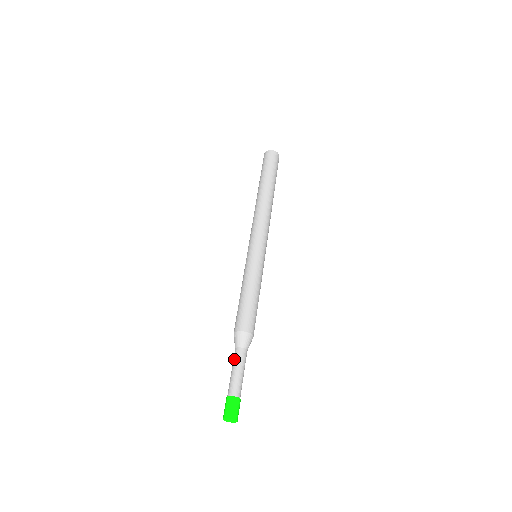
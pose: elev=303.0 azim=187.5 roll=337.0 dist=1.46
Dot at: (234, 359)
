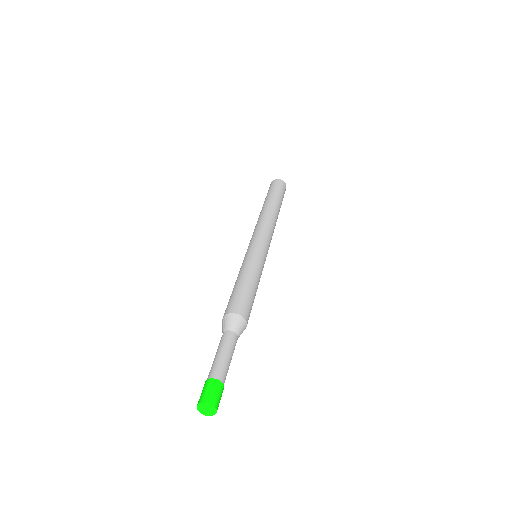
Dot at: (225, 341)
